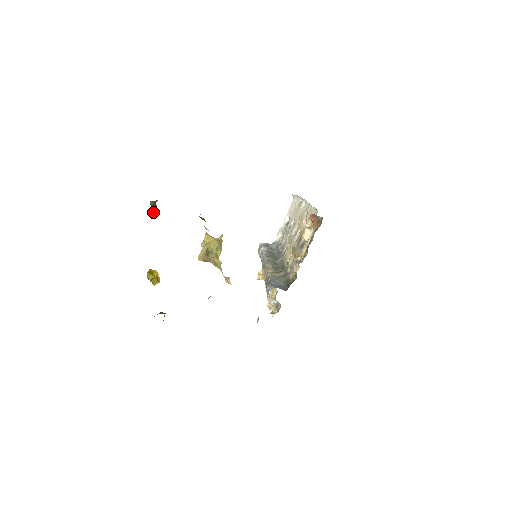
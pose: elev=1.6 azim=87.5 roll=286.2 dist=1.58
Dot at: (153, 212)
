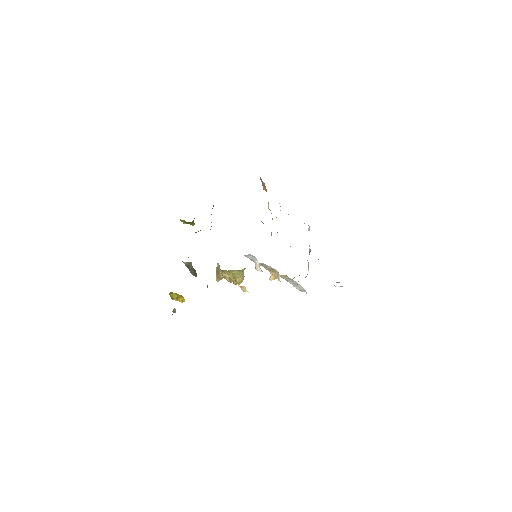
Dot at: (192, 274)
